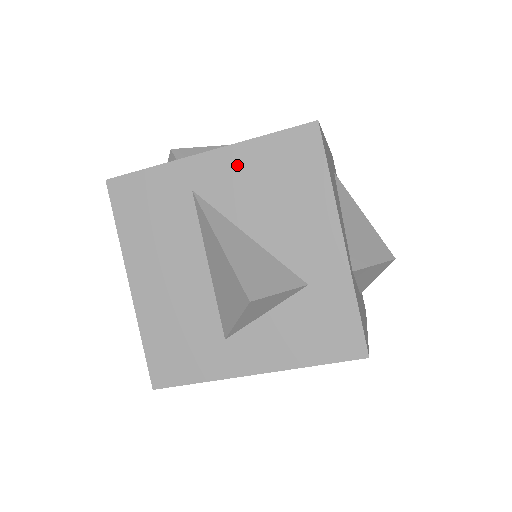
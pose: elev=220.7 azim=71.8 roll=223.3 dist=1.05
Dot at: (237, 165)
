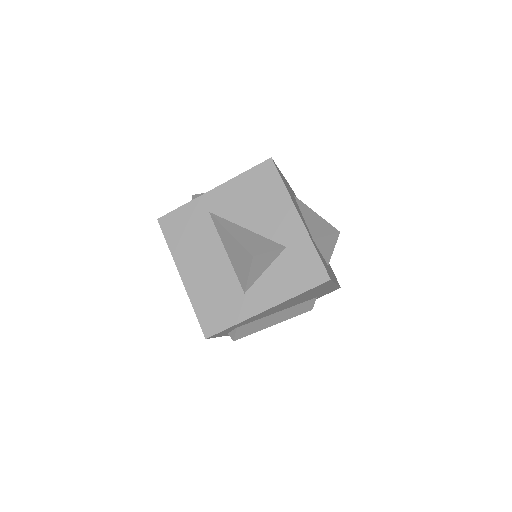
Dot at: (232, 192)
